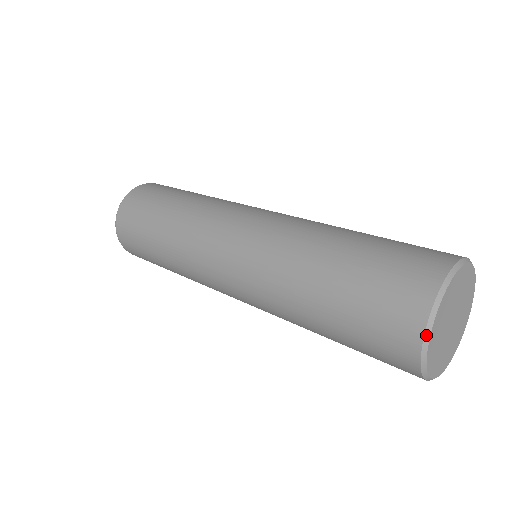
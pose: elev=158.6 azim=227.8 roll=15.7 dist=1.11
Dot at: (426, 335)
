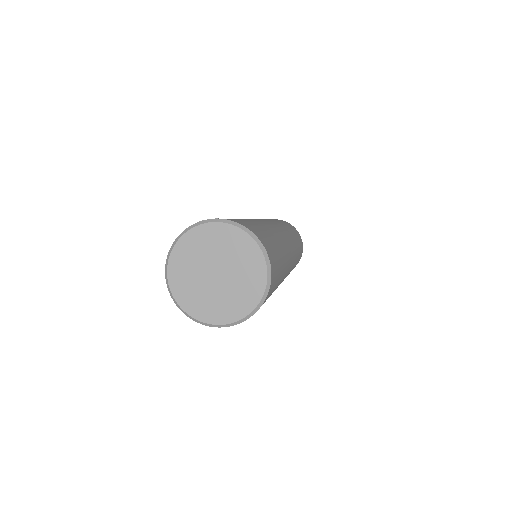
Dot at: (166, 272)
